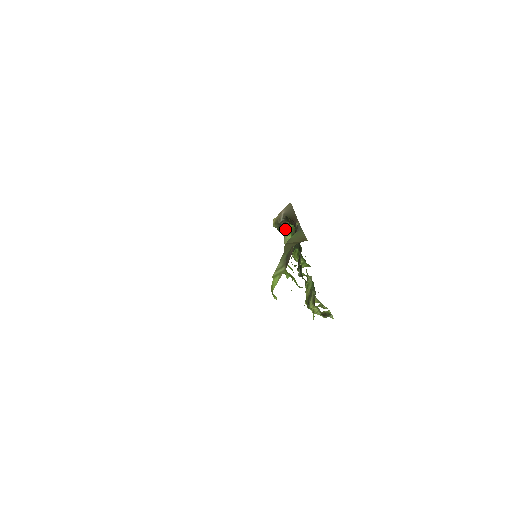
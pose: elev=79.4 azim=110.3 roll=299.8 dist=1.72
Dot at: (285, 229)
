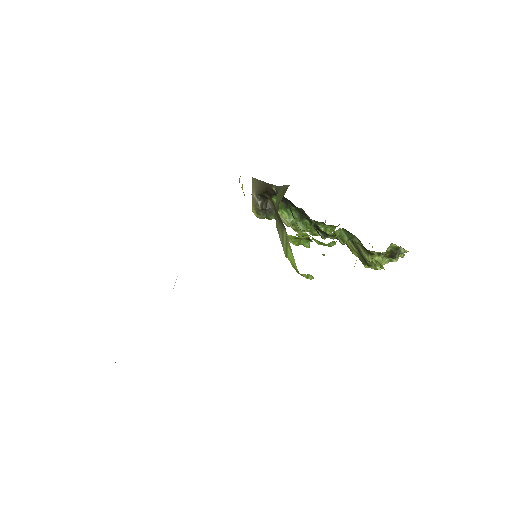
Dot at: (273, 210)
